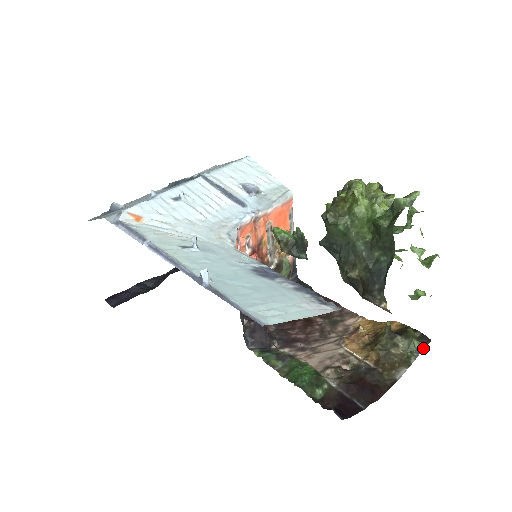
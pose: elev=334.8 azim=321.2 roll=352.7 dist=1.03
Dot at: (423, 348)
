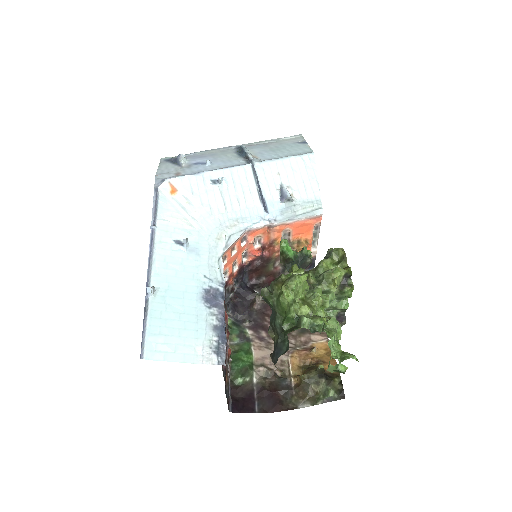
Dot at: (334, 400)
